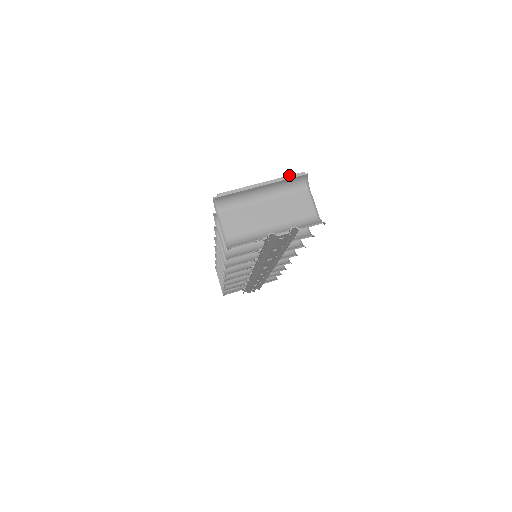
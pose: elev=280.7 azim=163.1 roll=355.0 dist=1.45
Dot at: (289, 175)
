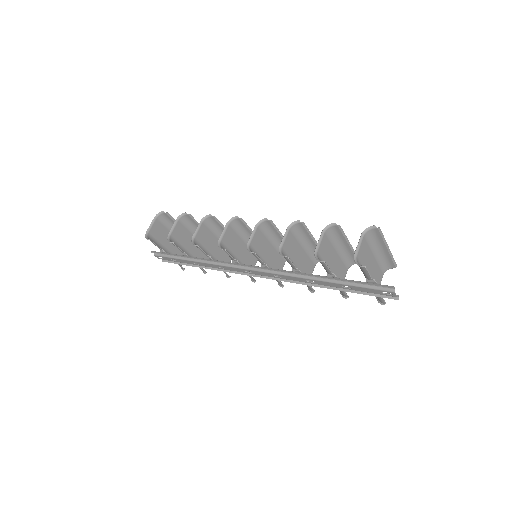
Dot at: occluded
